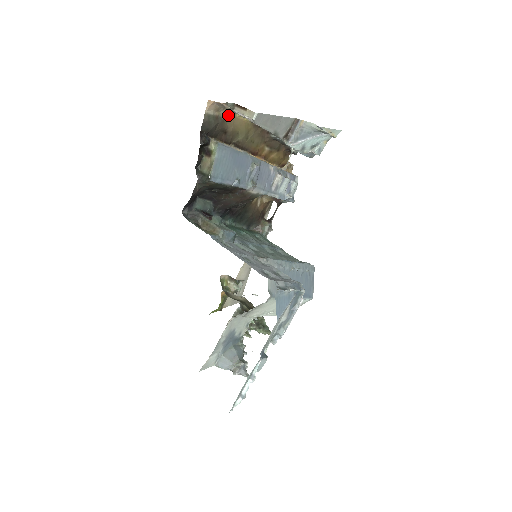
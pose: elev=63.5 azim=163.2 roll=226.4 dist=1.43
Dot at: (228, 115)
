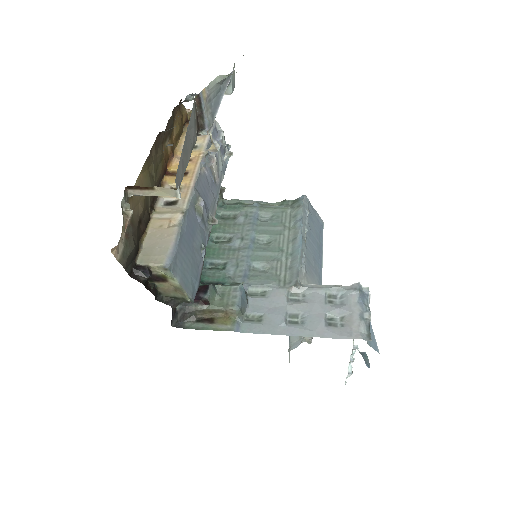
Dot at: occluded
